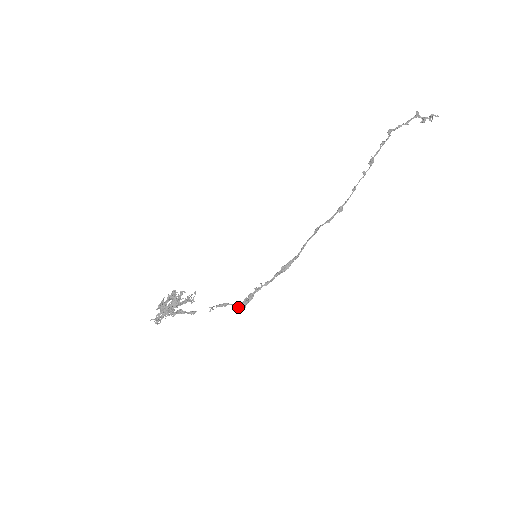
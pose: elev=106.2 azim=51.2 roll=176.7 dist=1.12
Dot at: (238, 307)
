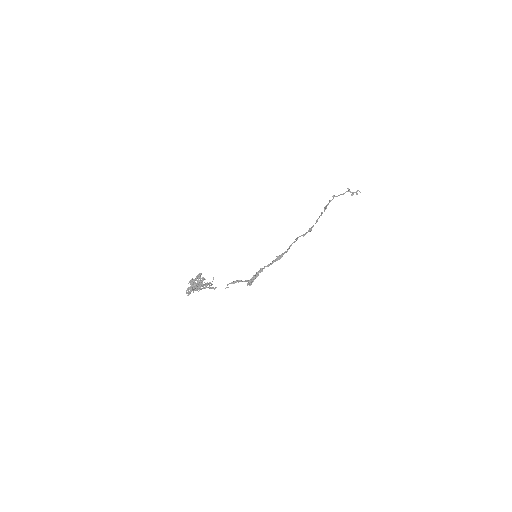
Dot at: (248, 281)
